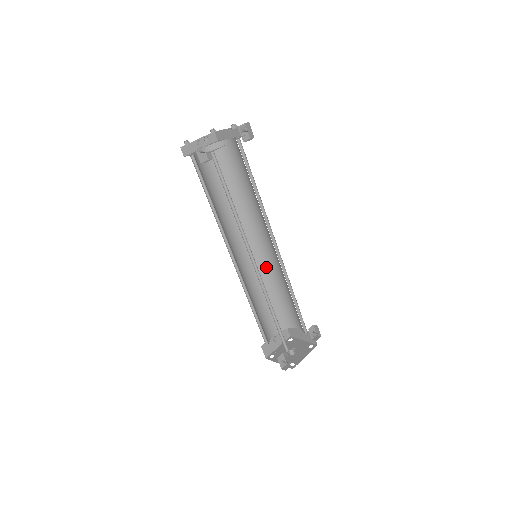
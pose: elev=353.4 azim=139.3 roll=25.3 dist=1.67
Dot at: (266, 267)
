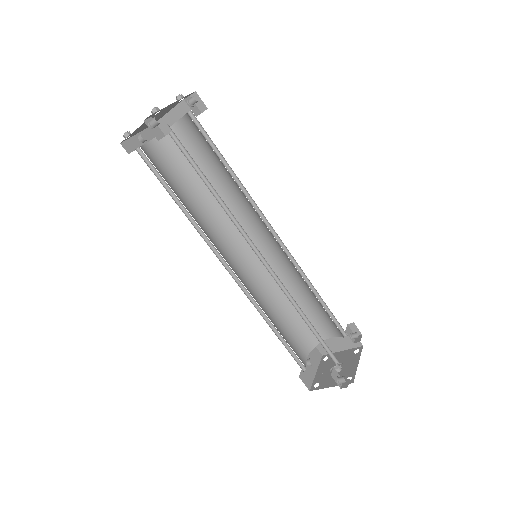
Dot at: (268, 273)
